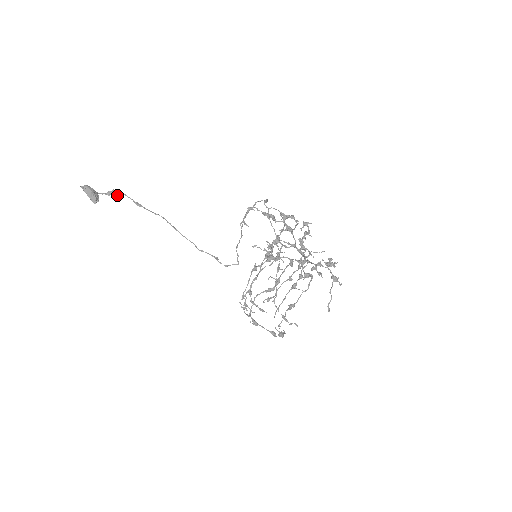
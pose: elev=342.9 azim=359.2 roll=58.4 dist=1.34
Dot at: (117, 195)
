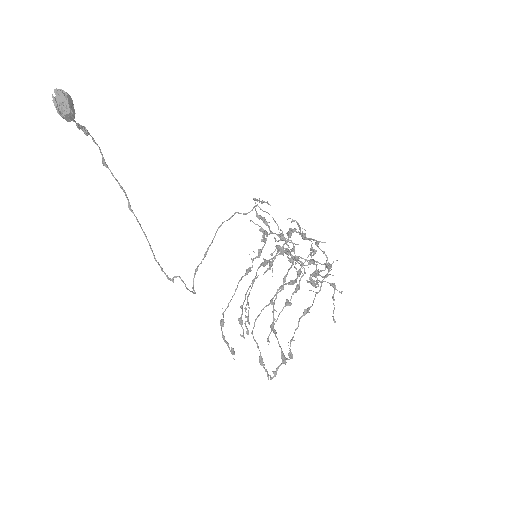
Dot at: (87, 135)
